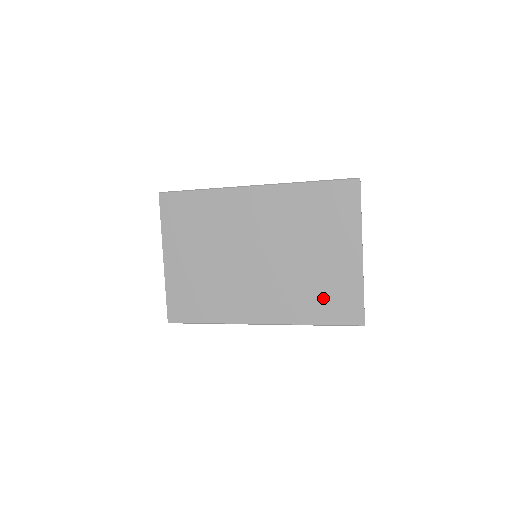
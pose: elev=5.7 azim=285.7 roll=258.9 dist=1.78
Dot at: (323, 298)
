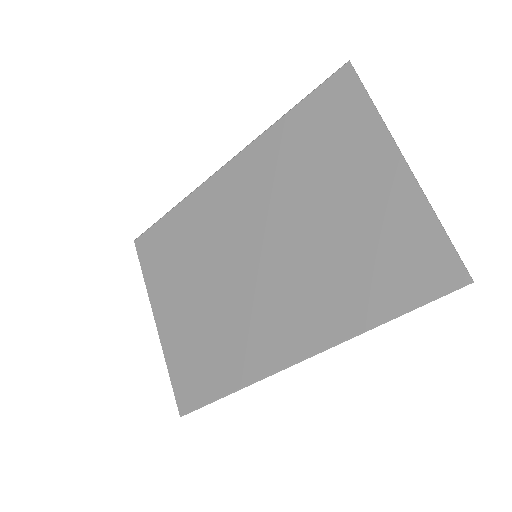
Dot at: (374, 268)
